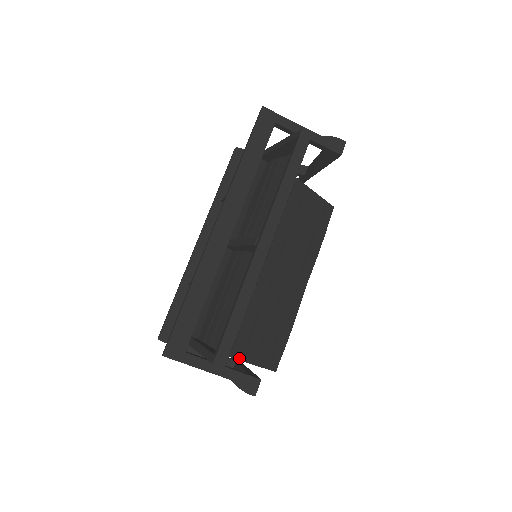
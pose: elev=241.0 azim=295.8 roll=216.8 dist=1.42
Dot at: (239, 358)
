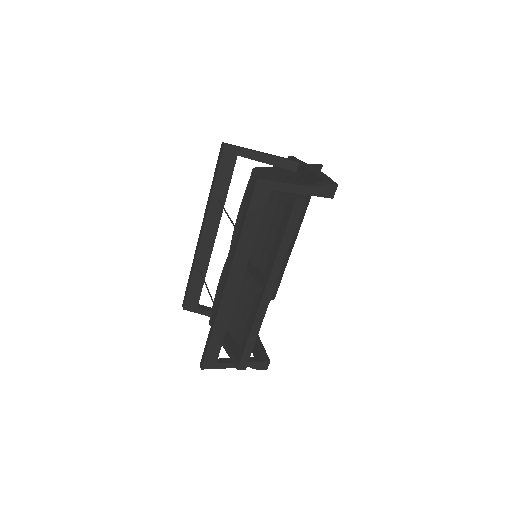
Dot at: occluded
